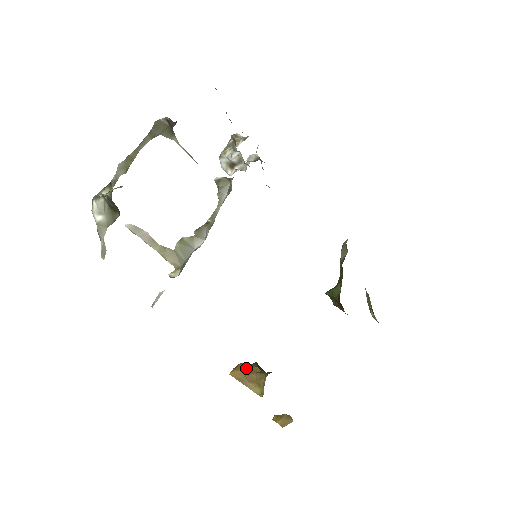
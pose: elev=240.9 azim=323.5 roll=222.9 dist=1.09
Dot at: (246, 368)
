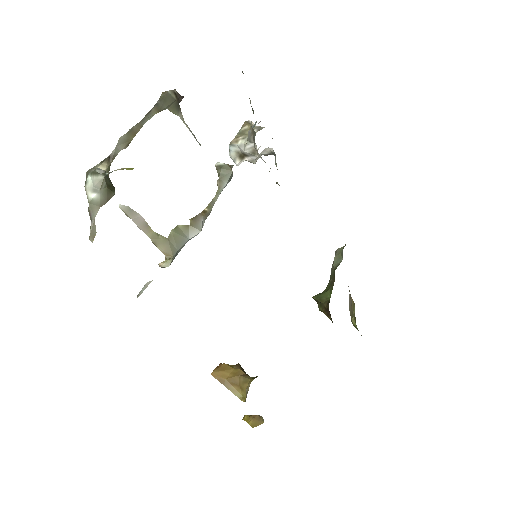
Dot at: (229, 369)
